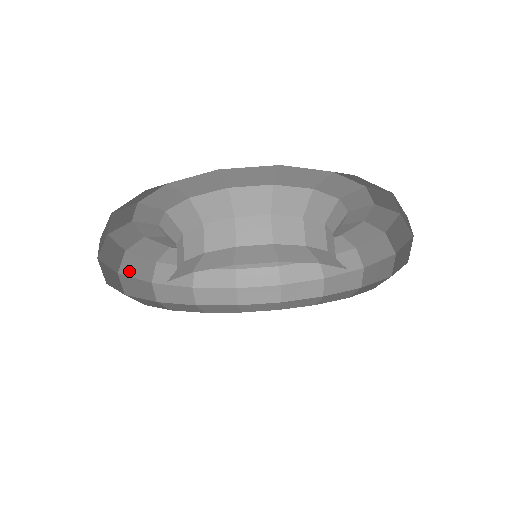
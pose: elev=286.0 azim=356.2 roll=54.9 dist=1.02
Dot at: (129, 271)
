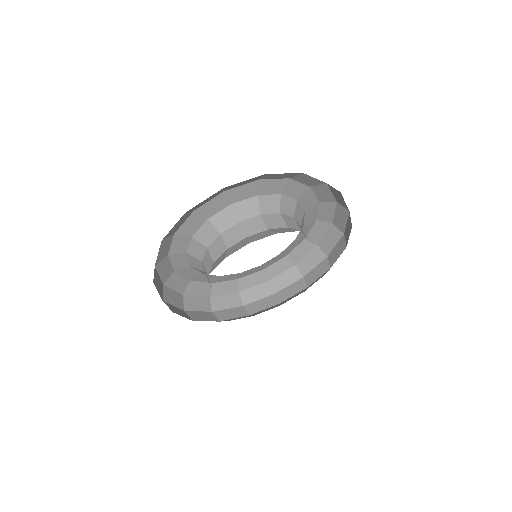
Dot at: (156, 284)
